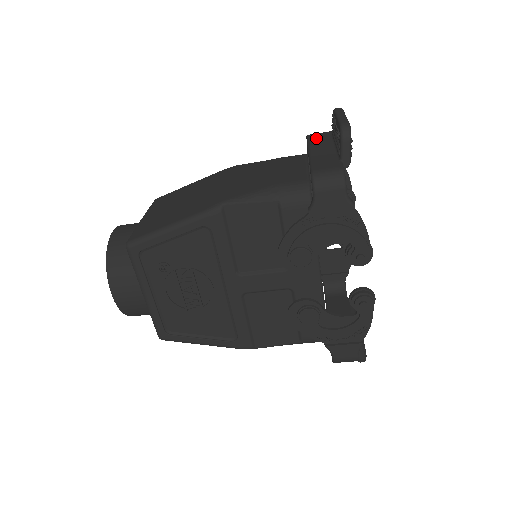
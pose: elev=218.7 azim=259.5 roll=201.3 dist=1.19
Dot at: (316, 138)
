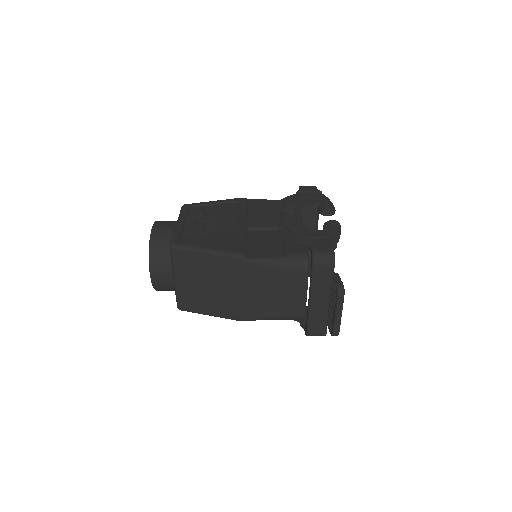
Dot at: occluded
